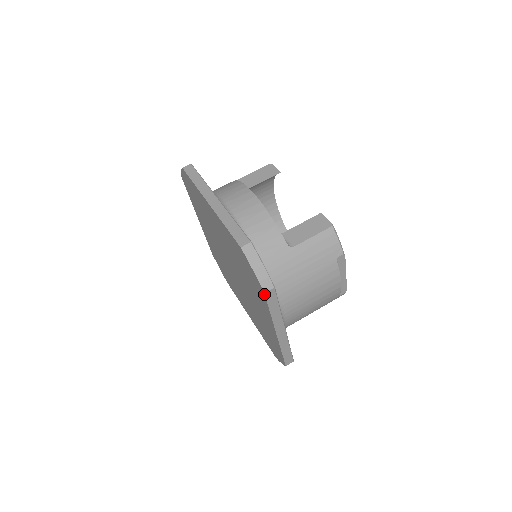
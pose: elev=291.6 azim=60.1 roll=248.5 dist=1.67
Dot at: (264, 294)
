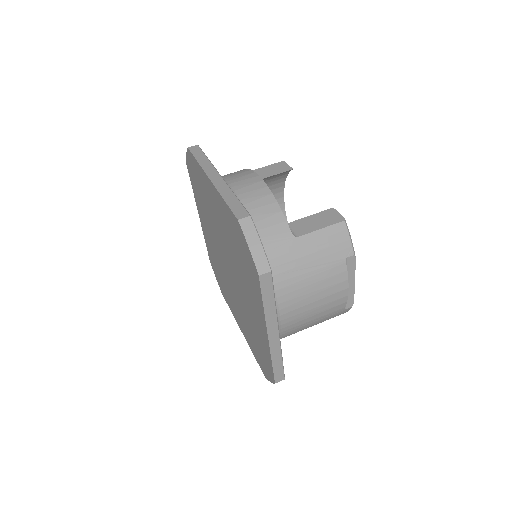
Dot at: (258, 277)
